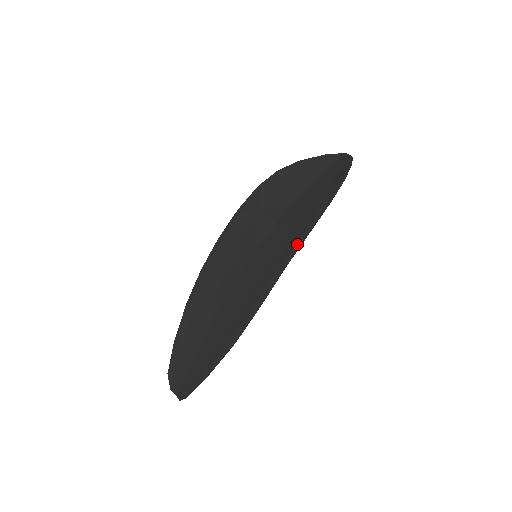
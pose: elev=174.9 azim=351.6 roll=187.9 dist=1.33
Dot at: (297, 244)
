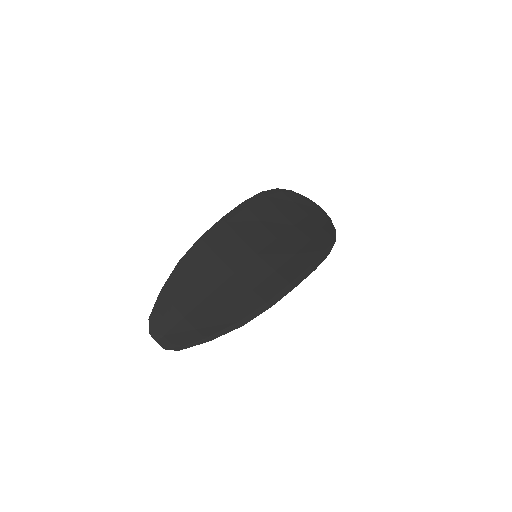
Dot at: (304, 273)
